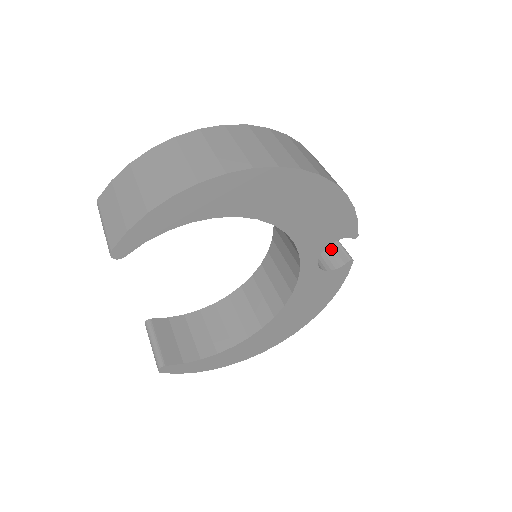
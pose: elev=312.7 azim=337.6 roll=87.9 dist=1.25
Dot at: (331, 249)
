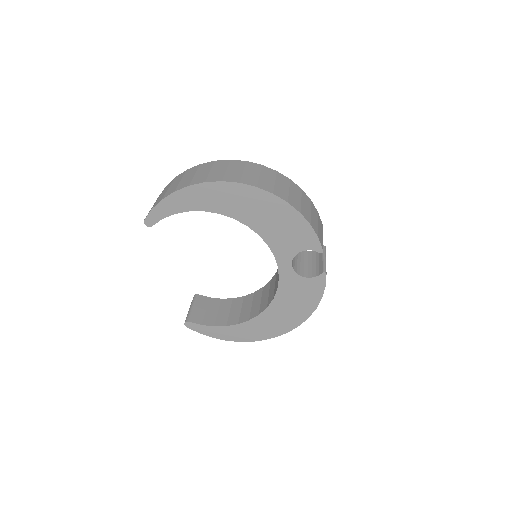
Dot at: (317, 265)
